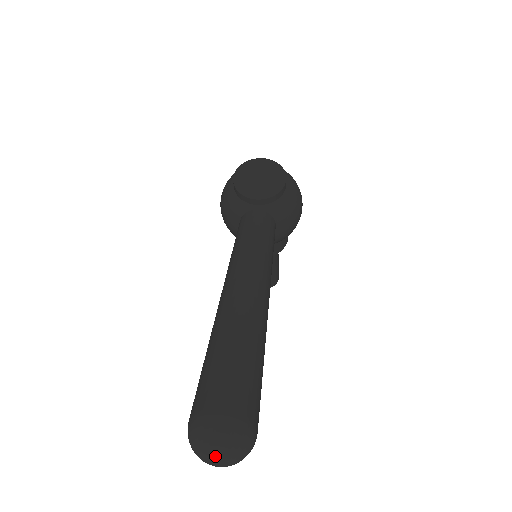
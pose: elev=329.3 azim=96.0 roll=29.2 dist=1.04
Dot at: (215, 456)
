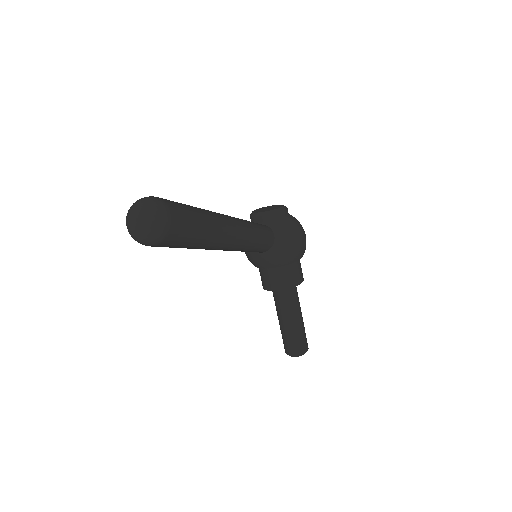
Dot at: (134, 211)
